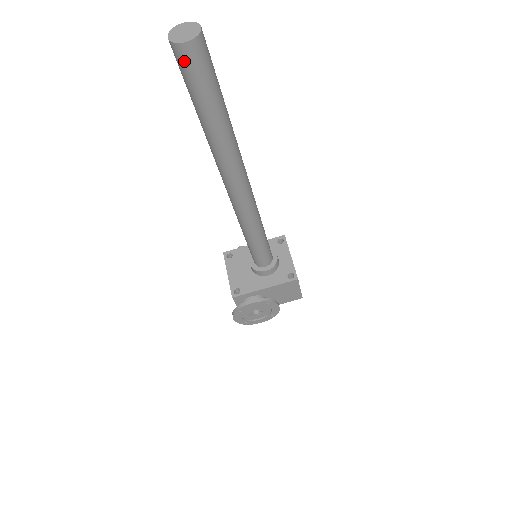
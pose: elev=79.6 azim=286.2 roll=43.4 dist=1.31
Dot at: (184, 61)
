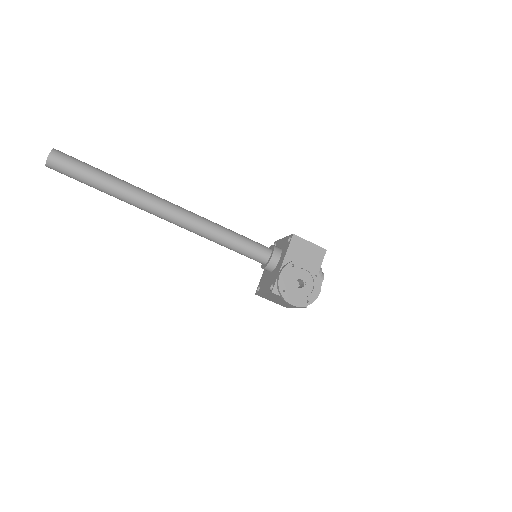
Dot at: (58, 164)
